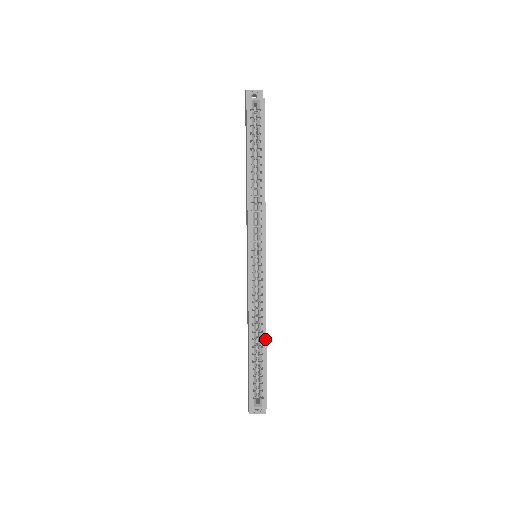
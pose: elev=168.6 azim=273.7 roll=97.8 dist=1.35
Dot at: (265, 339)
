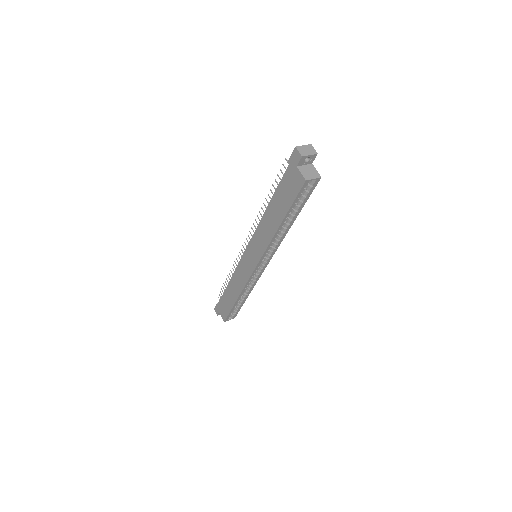
Dot at: occluded
